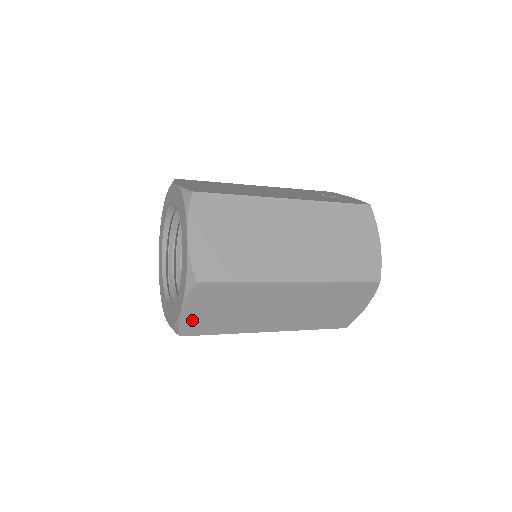
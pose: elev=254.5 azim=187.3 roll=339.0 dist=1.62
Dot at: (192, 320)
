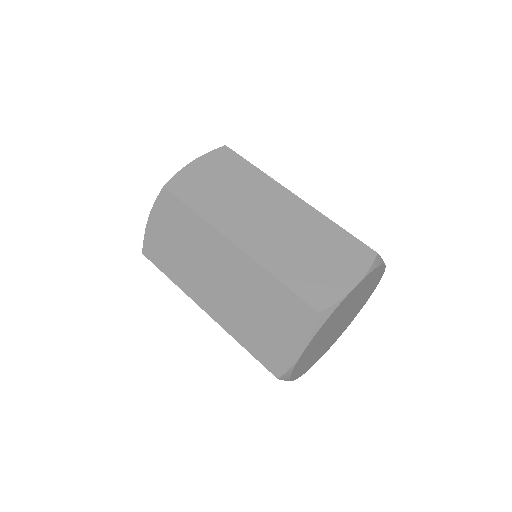
Dot at: (153, 237)
